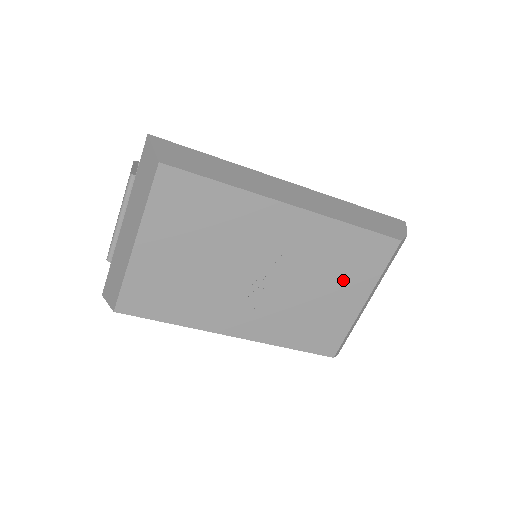
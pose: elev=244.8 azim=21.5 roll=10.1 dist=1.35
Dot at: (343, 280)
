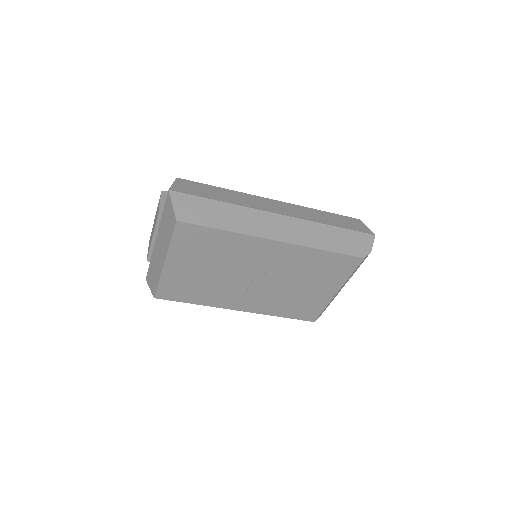
Dot at: (319, 281)
